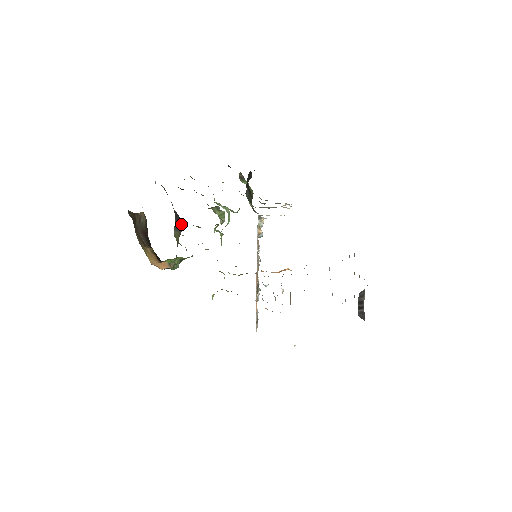
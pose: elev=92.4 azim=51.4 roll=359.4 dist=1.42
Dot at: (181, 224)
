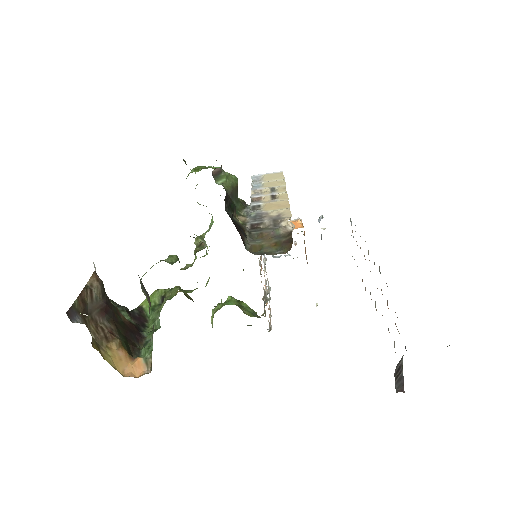
Dot at: (147, 293)
